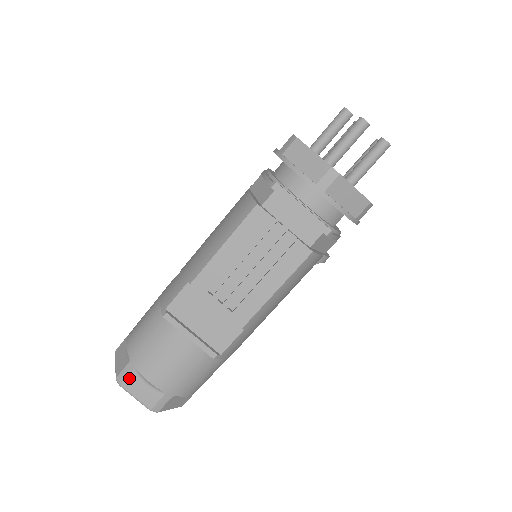
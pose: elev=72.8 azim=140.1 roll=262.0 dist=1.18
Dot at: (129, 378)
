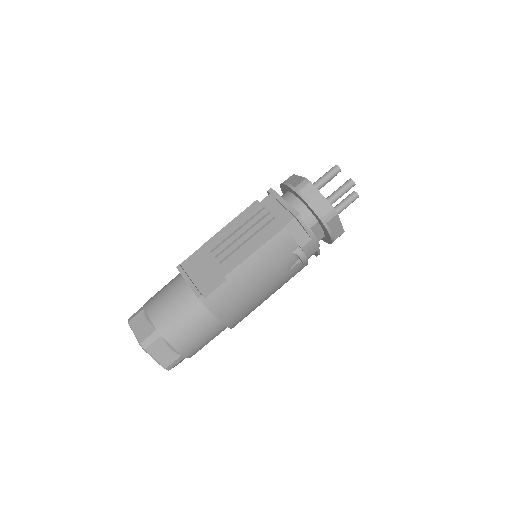
Dot at: (137, 316)
